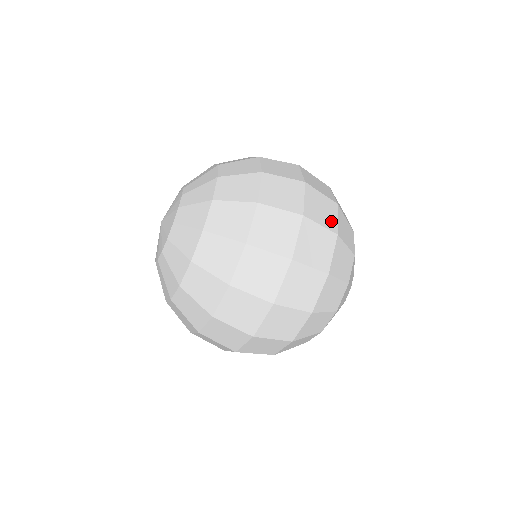
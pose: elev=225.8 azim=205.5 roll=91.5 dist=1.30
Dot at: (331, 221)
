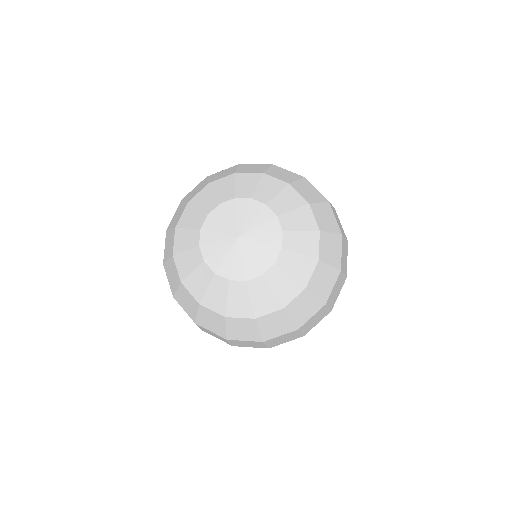
Dot at: occluded
